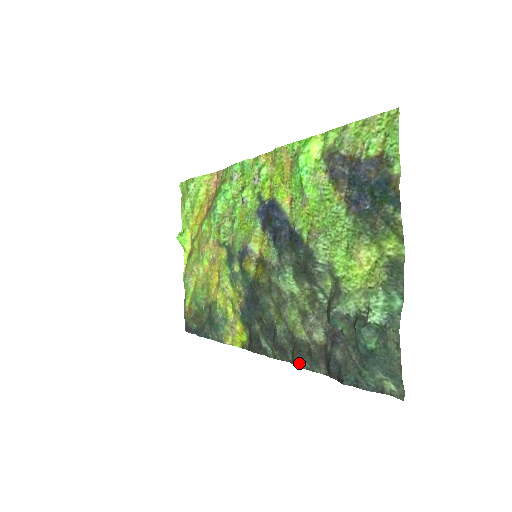
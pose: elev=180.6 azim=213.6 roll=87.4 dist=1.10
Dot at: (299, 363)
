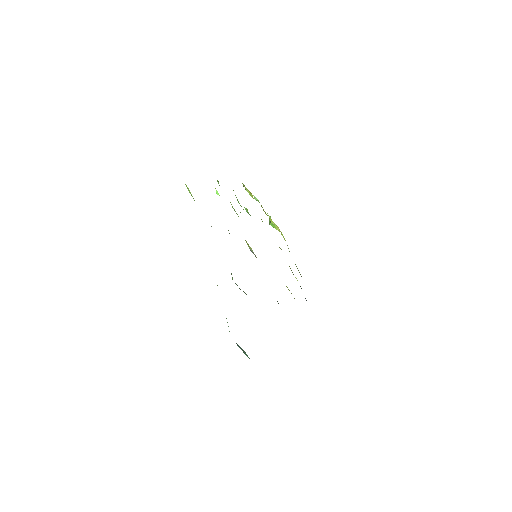
Dot at: occluded
